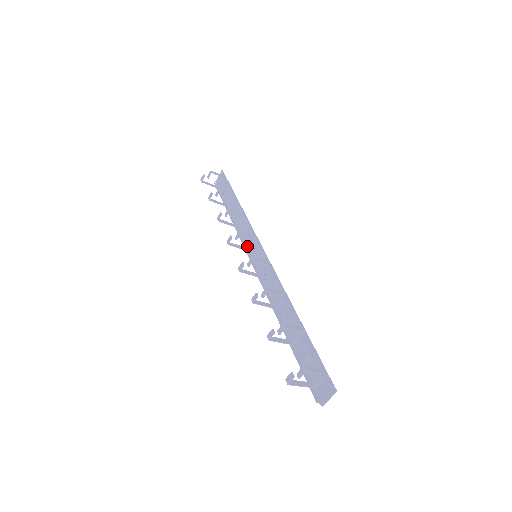
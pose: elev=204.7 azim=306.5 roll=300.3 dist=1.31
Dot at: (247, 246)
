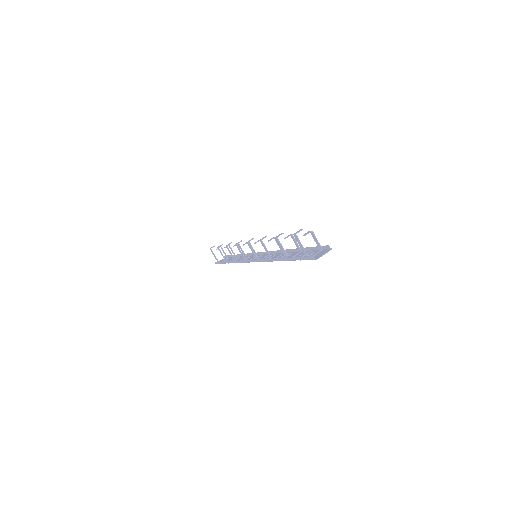
Dot at: occluded
